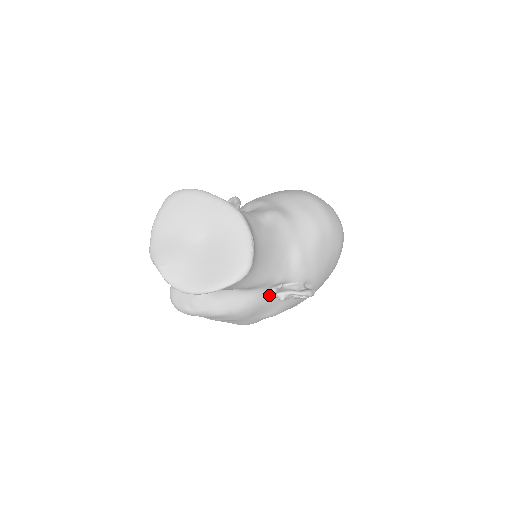
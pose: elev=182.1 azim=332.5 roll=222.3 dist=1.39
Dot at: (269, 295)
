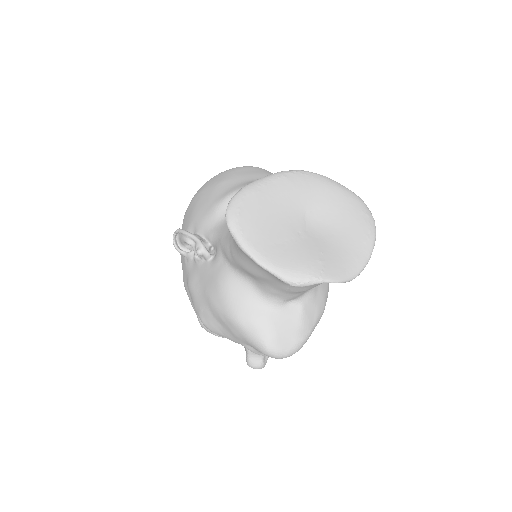
Dot at: occluded
